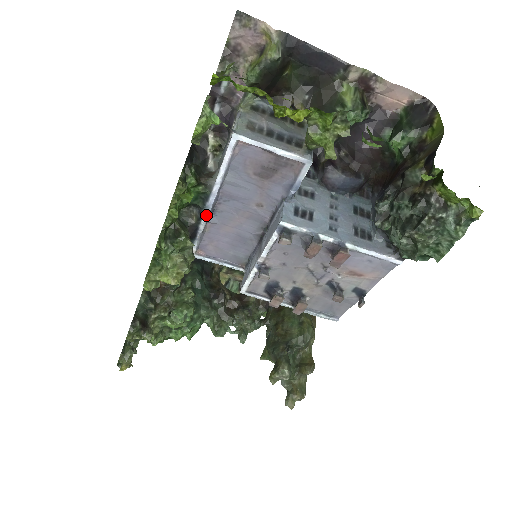
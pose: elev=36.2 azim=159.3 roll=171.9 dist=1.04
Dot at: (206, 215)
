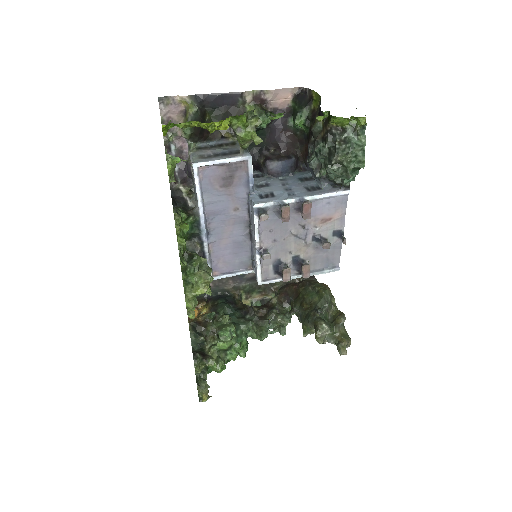
Dot at: (205, 237)
